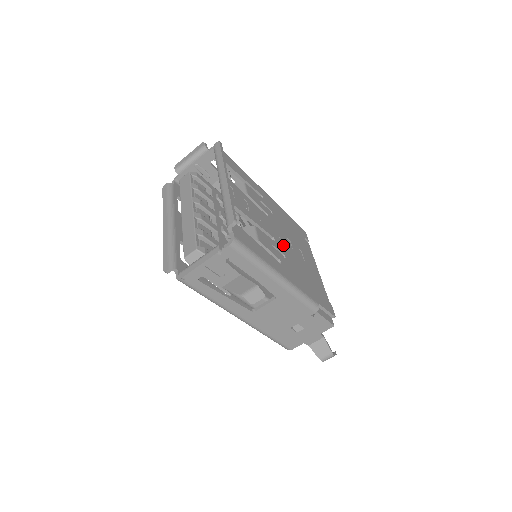
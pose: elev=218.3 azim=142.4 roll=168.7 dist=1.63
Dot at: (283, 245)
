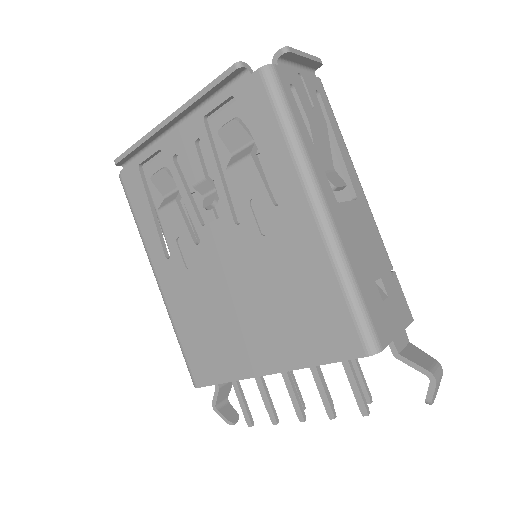
Dot at: occluded
